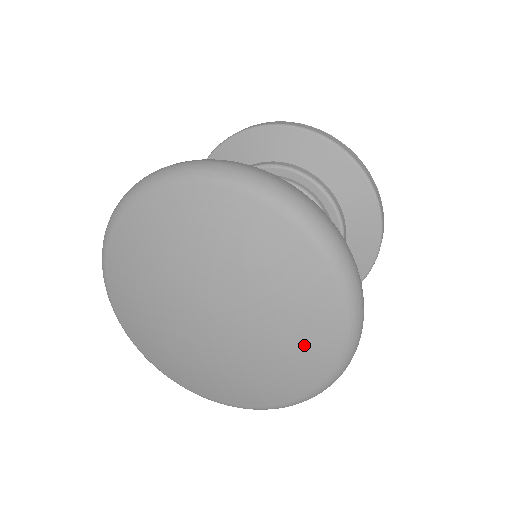
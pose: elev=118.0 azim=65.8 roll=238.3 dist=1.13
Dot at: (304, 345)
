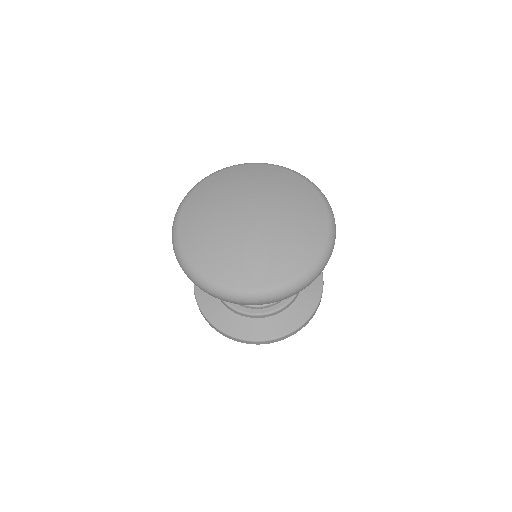
Dot at: (305, 237)
